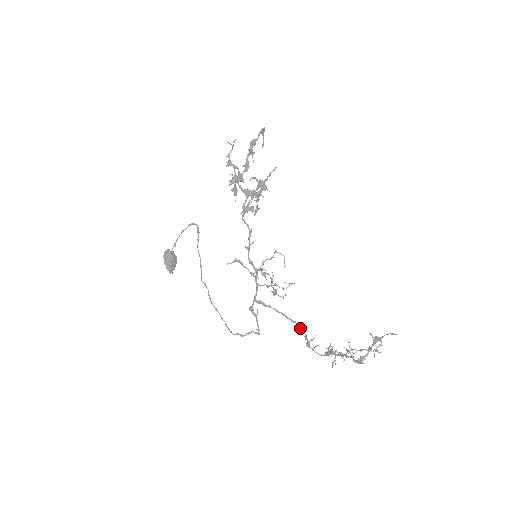
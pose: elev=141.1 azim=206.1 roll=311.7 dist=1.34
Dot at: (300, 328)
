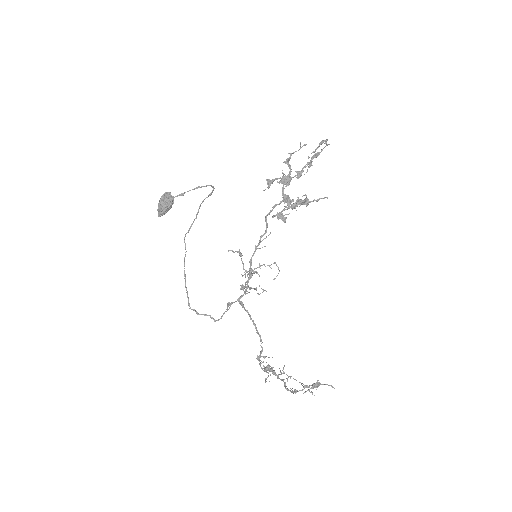
Dot at: occluded
